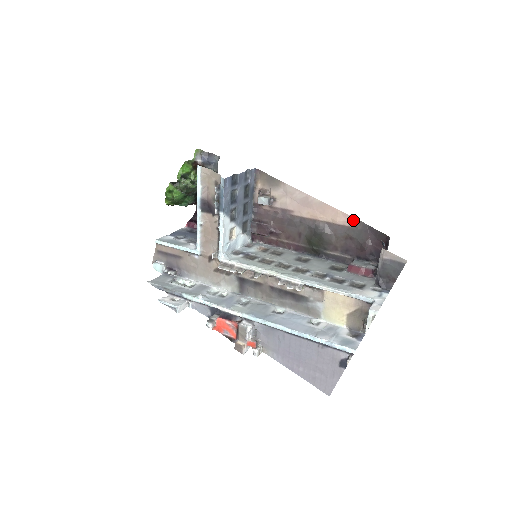
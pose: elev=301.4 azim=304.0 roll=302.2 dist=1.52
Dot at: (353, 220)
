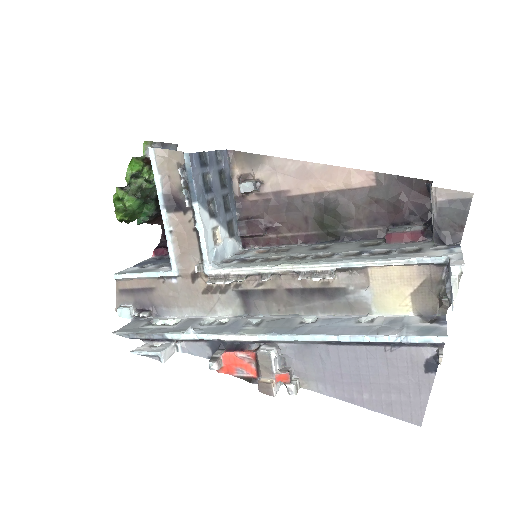
Dot at: (373, 175)
